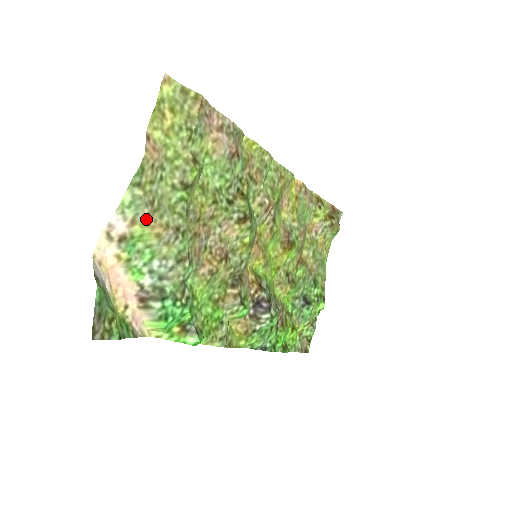
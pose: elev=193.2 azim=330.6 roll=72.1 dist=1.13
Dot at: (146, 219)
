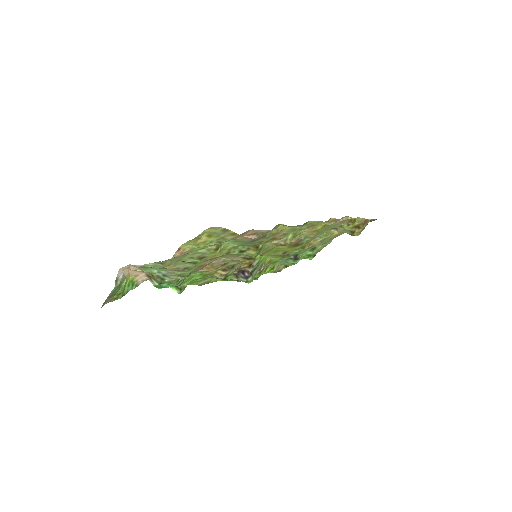
Dot at: (162, 268)
